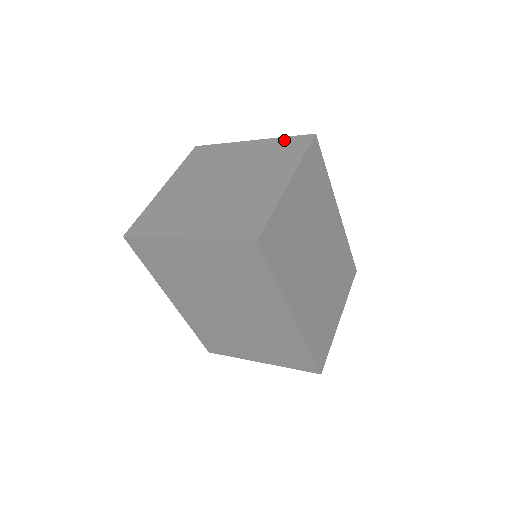
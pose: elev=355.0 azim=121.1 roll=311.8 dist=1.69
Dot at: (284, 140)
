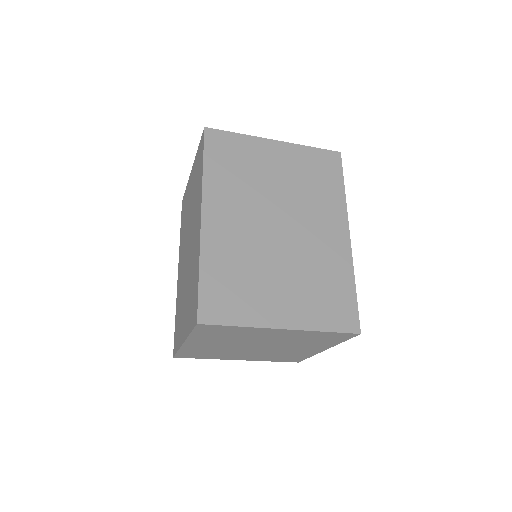
Dot at: occluded
